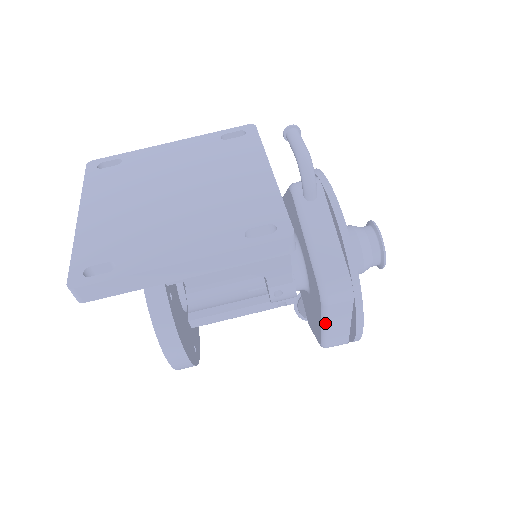
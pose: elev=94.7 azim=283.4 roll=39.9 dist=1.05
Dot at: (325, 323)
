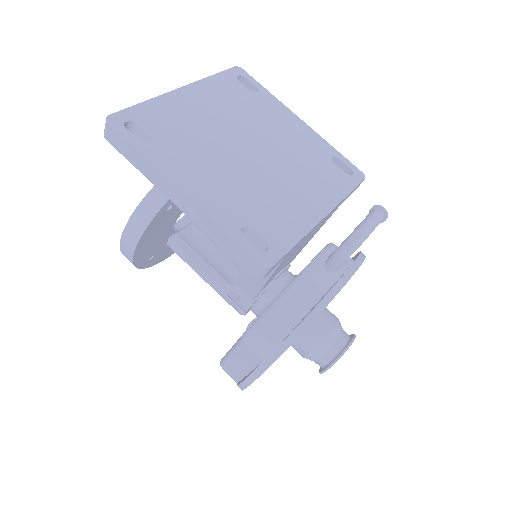
Dot at: (233, 350)
